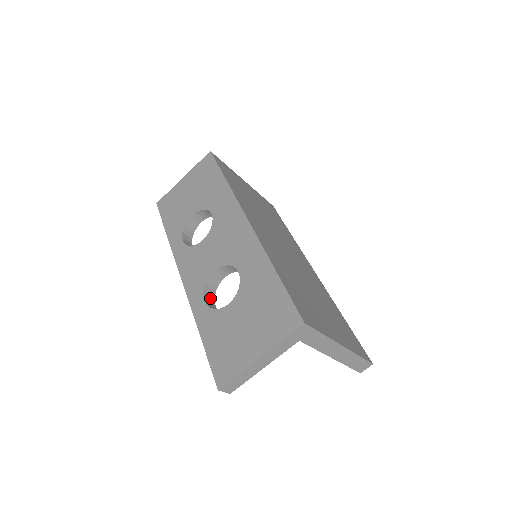
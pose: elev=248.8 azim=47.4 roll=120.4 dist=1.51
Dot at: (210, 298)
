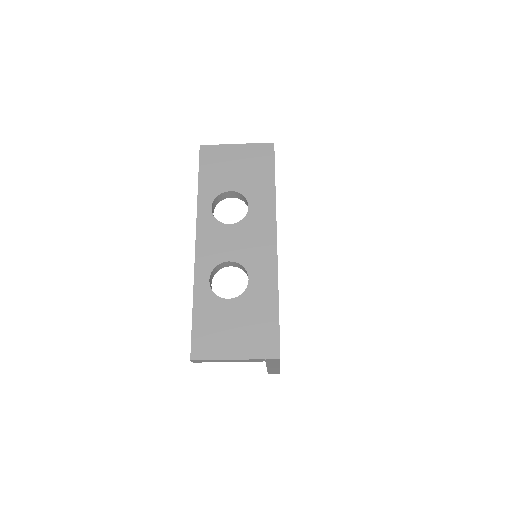
Dot at: (212, 277)
